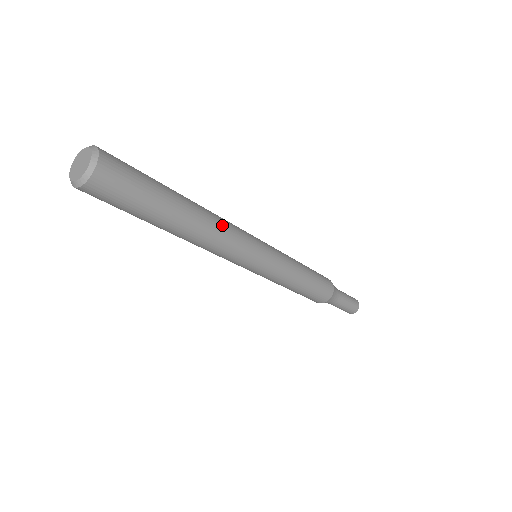
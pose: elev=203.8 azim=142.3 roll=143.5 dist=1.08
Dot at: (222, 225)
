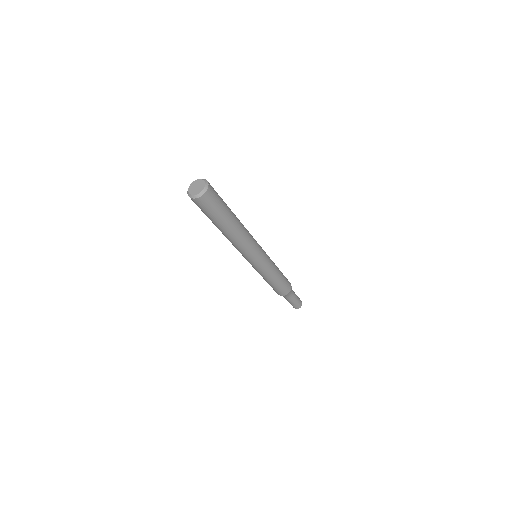
Dot at: (246, 238)
